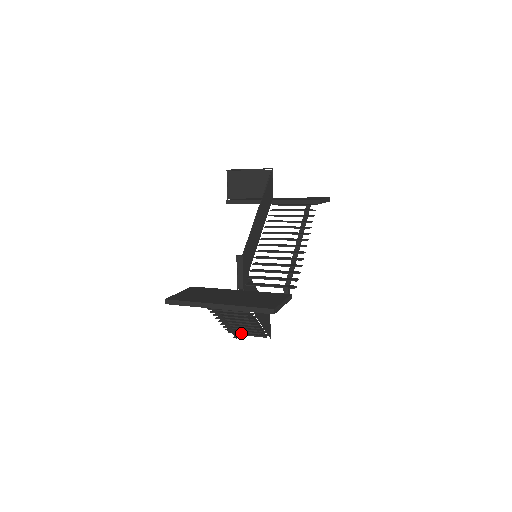
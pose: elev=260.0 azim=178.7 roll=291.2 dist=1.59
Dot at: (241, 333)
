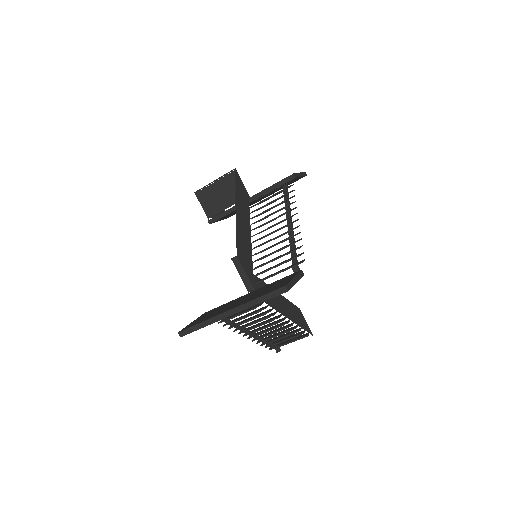
Dot at: (282, 344)
